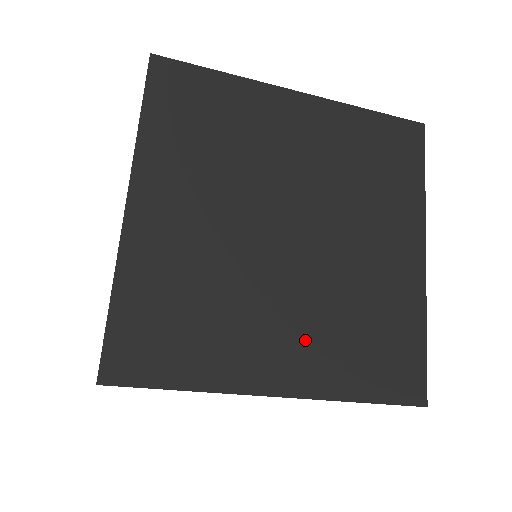
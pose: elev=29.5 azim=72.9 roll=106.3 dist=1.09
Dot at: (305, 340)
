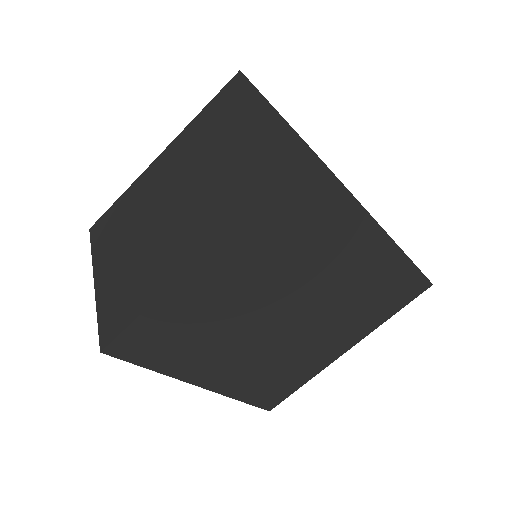
Dot at: (239, 368)
